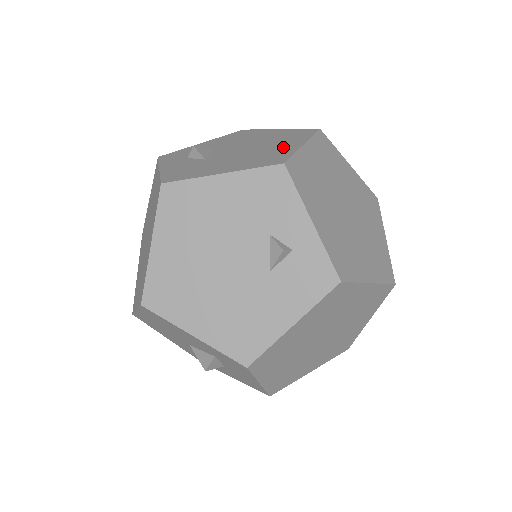
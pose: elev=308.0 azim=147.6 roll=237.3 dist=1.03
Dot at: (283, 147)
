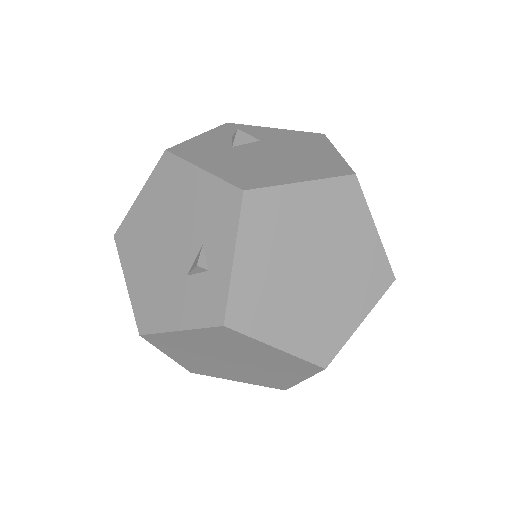
Dot at: (286, 173)
